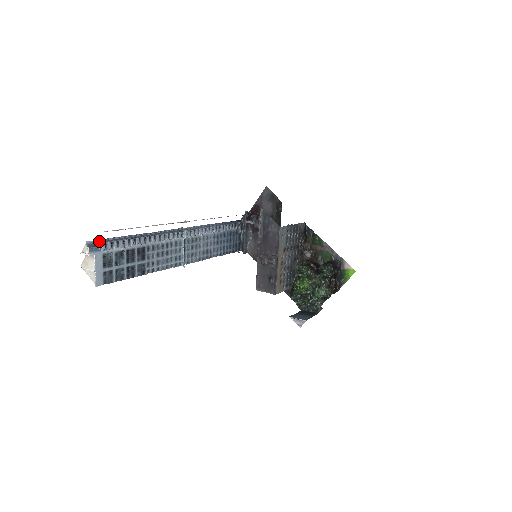
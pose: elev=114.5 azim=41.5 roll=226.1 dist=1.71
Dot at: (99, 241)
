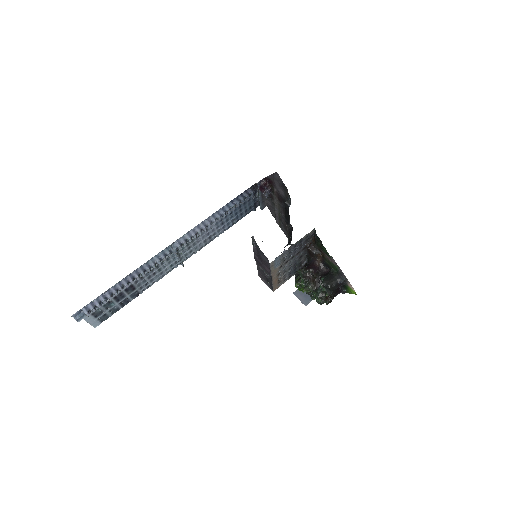
Dot at: (84, 307)
